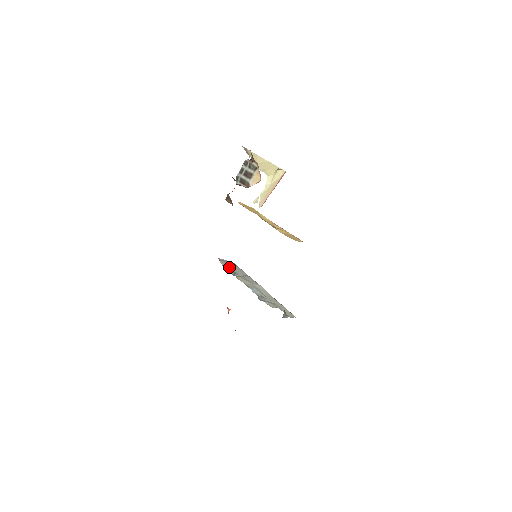
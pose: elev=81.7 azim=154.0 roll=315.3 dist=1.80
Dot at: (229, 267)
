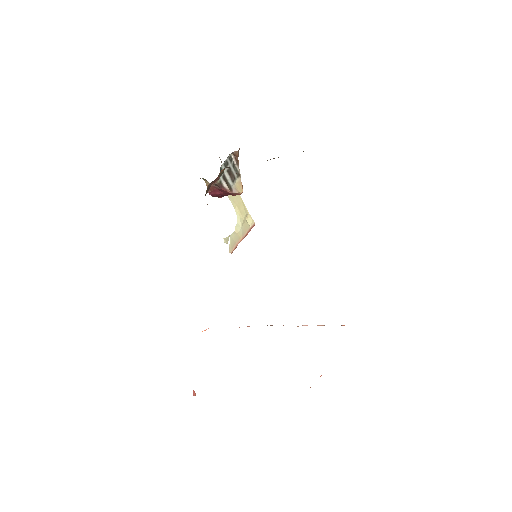
Dot at: occluded
